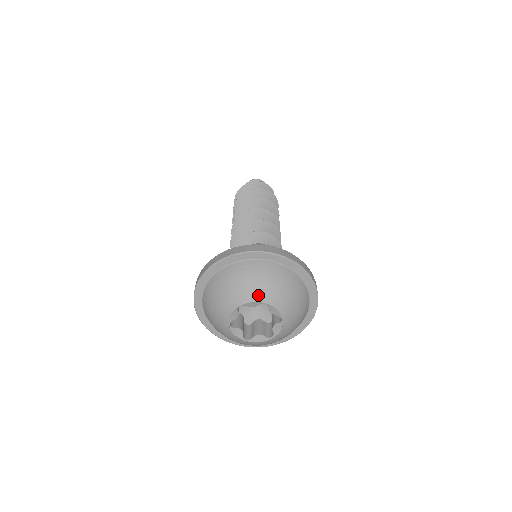
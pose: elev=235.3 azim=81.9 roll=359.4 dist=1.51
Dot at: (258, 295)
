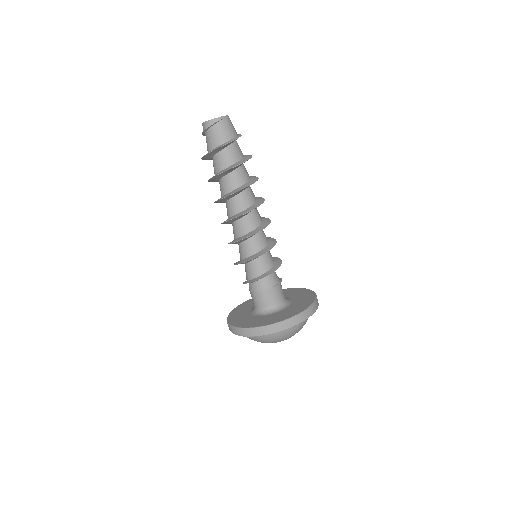
Dot at: (276, 342)
